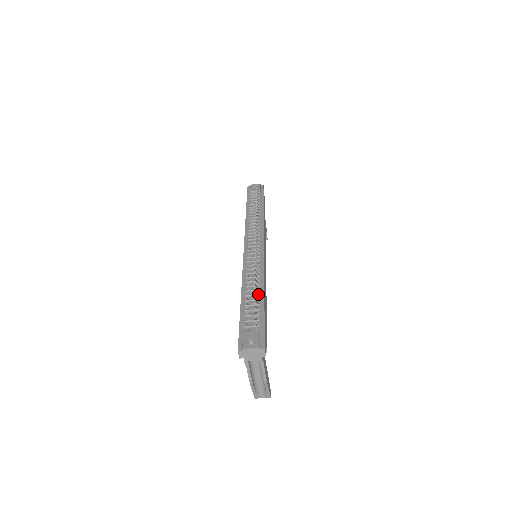
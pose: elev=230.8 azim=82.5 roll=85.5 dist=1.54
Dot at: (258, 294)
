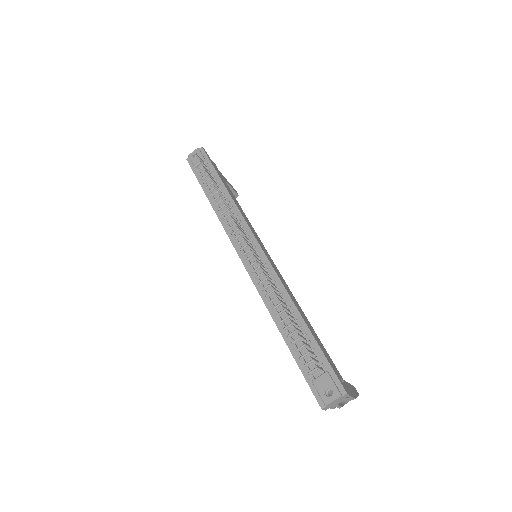
Dot at: (296, 321)
